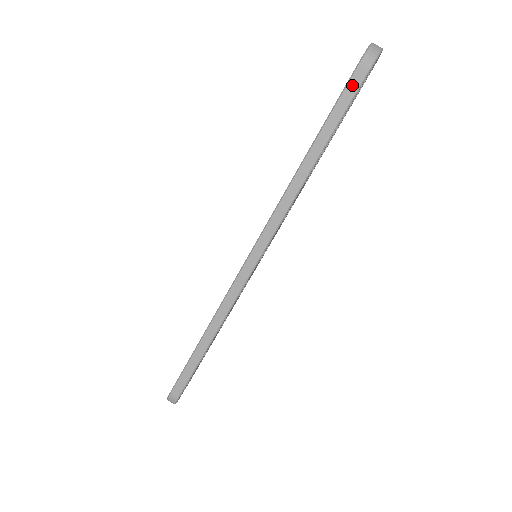
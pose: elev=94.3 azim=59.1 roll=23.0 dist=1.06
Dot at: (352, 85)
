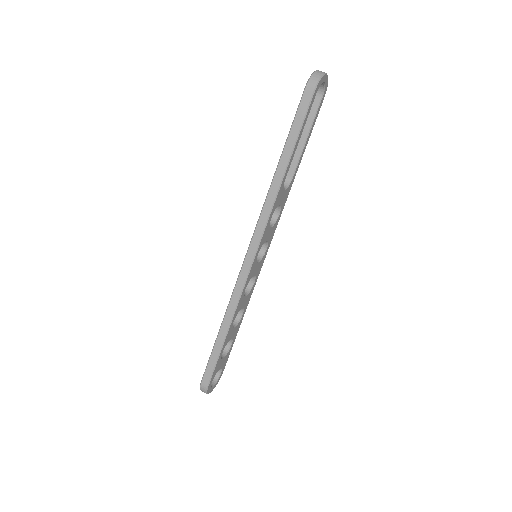
Dot at: (303, 105)
